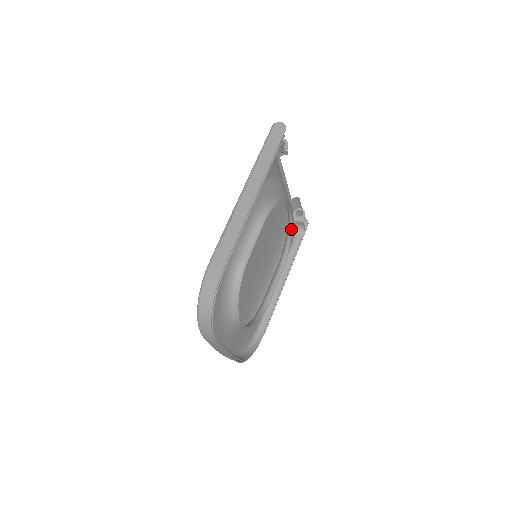
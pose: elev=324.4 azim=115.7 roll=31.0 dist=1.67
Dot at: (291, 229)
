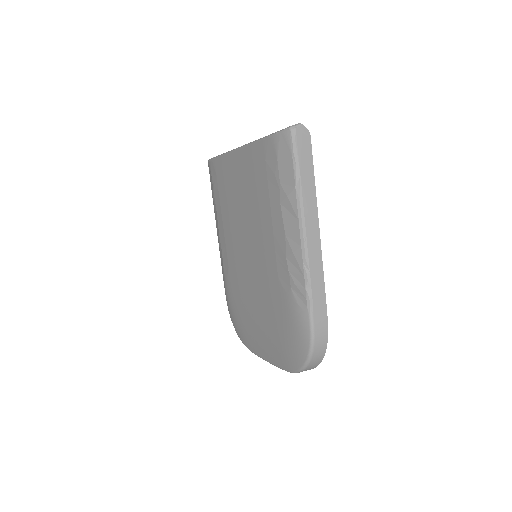
Dot at: occluded
